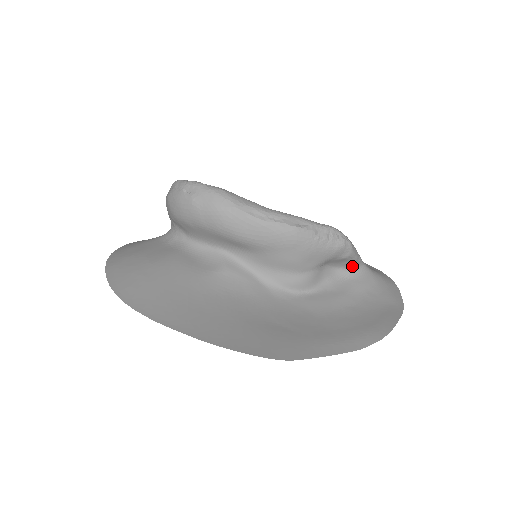
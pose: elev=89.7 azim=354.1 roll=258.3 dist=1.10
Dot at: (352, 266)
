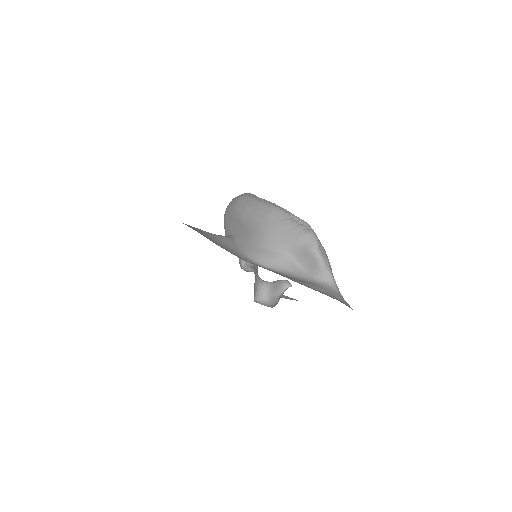
Dot at: (319, 274)
